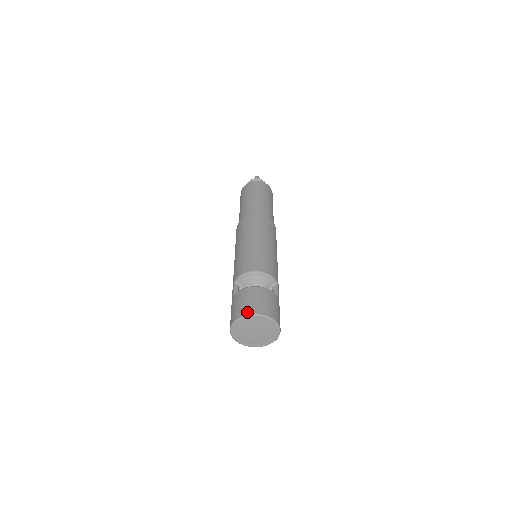
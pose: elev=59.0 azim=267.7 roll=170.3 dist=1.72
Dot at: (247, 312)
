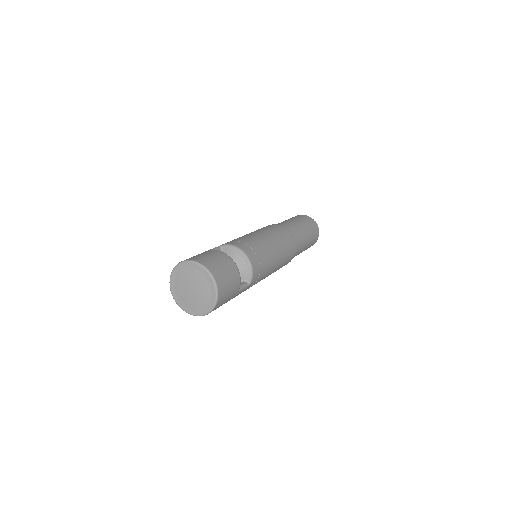
Dot at: (206, 264)
